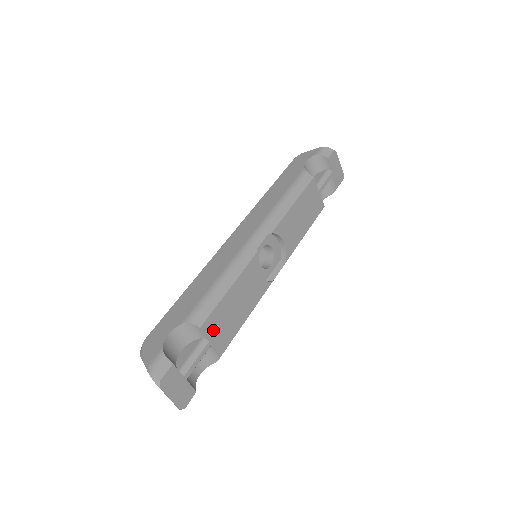
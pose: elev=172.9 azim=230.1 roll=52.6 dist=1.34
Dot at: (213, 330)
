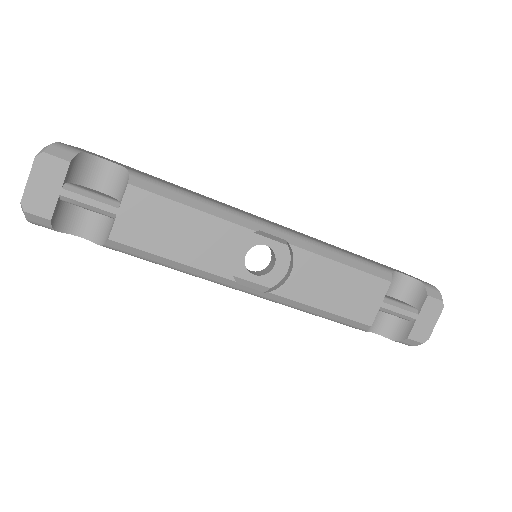
Dot at: (134, 207)
